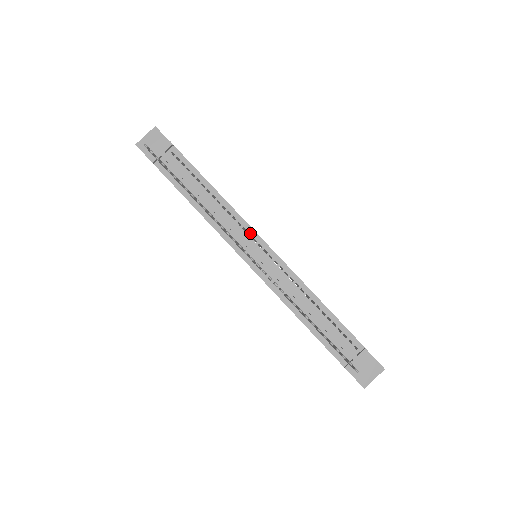
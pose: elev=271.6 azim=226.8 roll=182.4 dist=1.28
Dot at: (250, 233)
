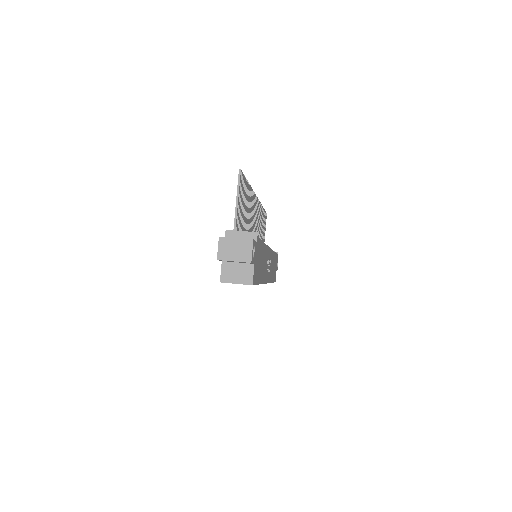
Dot at: occluded
